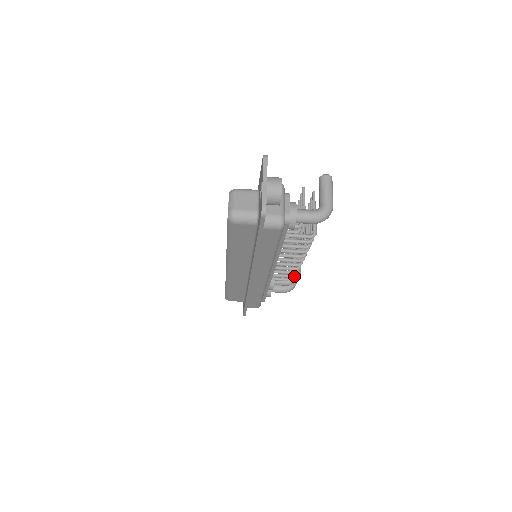
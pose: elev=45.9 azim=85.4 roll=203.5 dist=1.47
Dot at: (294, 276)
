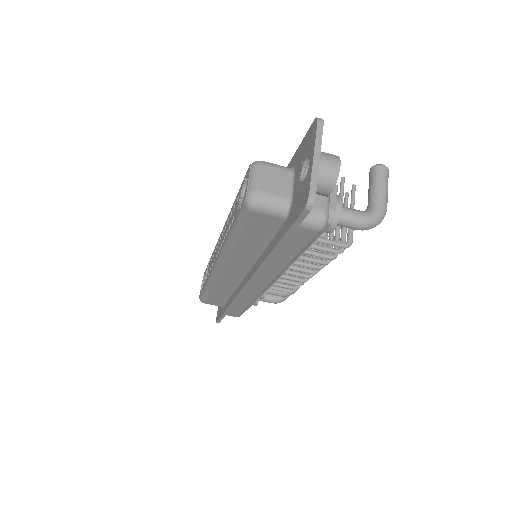
Dot at: (296, 288)
